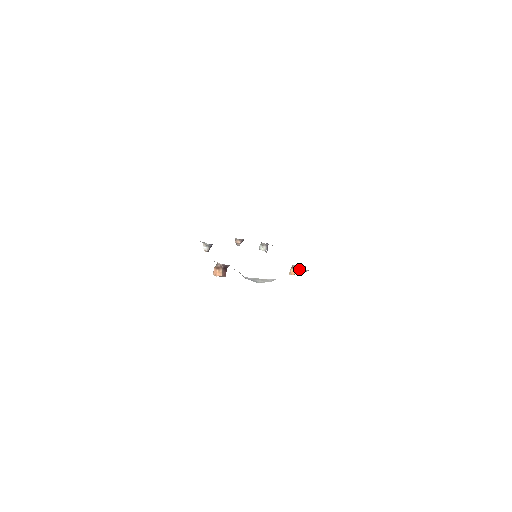
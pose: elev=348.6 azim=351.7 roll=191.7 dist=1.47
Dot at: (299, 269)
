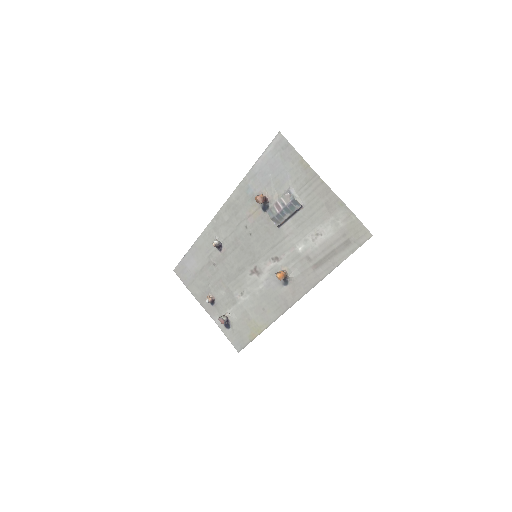
Dot at: (286, 274)
